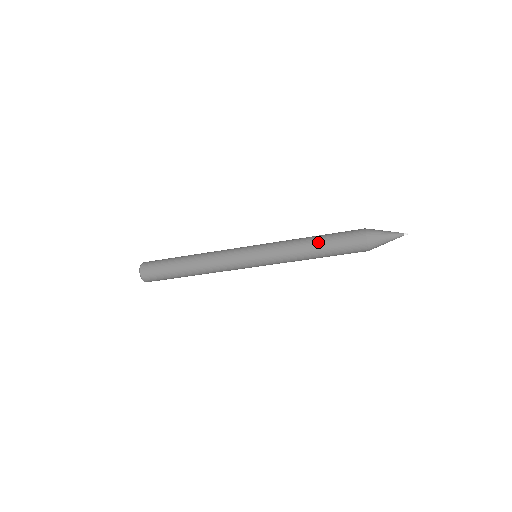
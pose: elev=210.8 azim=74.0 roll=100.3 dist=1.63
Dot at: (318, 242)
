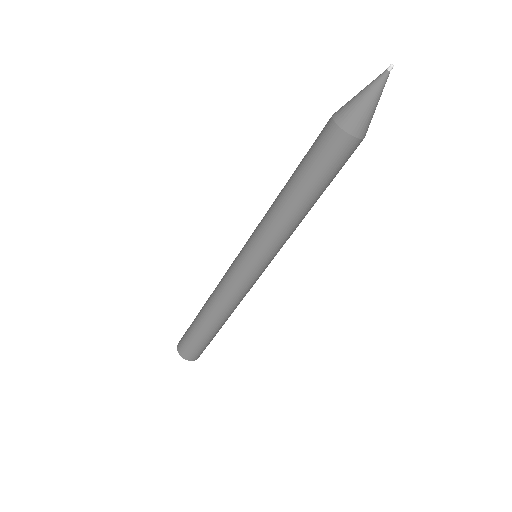
Dot at: (296, 190)
